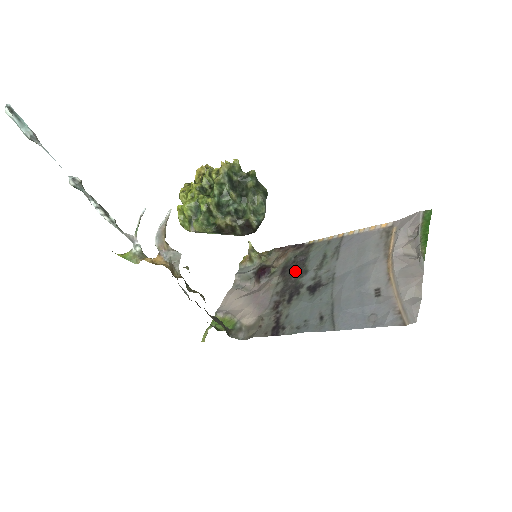
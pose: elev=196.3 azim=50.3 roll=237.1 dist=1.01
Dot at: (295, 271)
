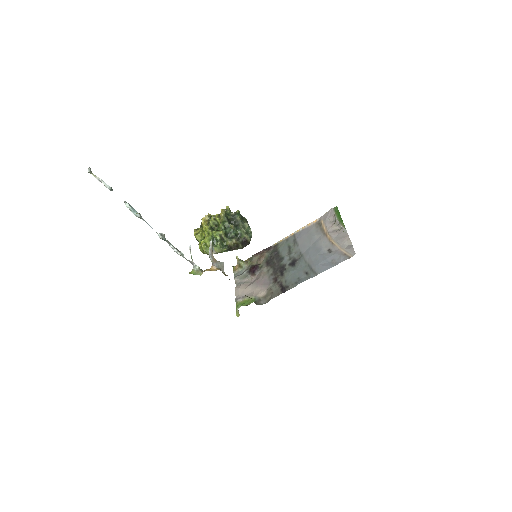
Dot at: (275, 260)
